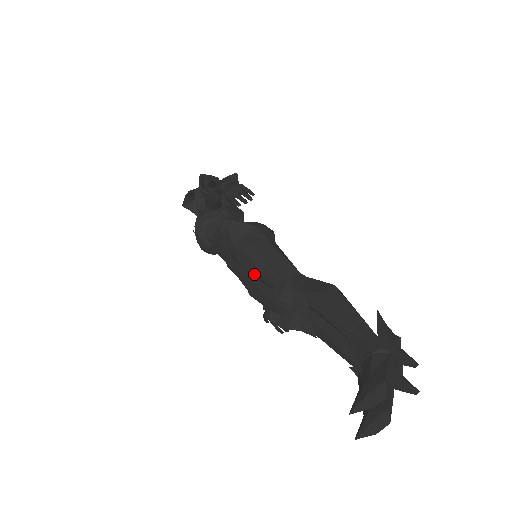
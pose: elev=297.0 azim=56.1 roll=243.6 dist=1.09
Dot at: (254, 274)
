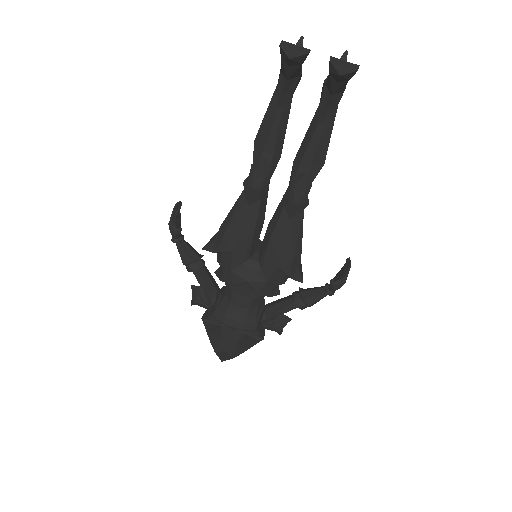
Dot at: (240, 228)
